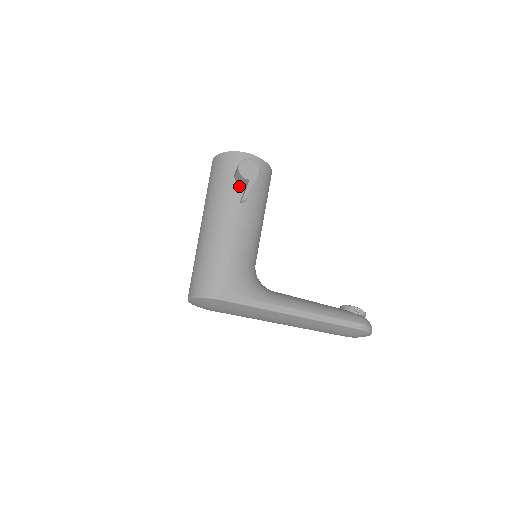
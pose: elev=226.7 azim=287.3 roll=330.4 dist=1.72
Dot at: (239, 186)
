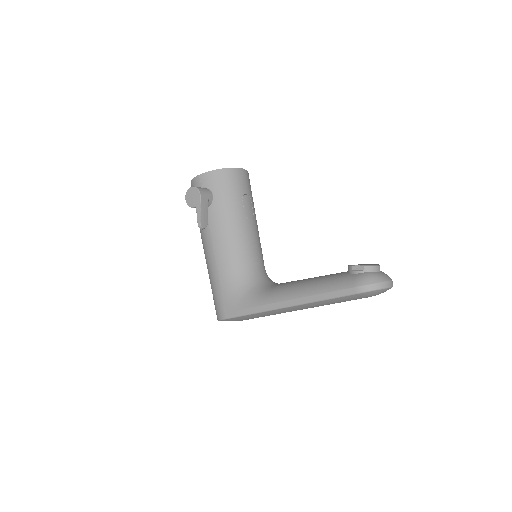
Dot at: occluded
